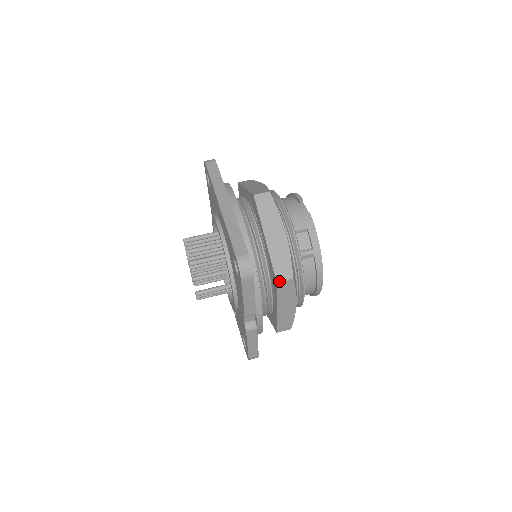
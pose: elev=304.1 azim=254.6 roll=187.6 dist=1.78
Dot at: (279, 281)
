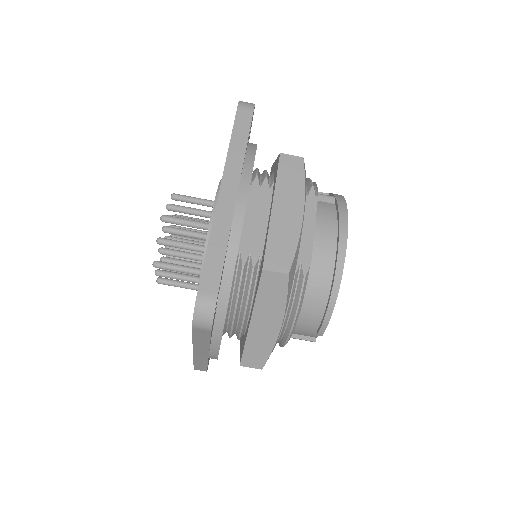
Dot at: occluded
